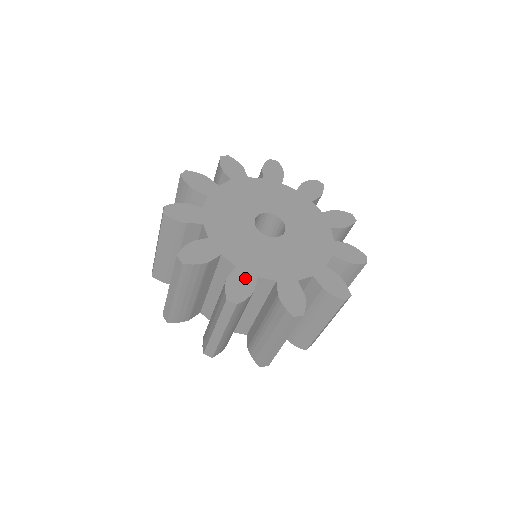
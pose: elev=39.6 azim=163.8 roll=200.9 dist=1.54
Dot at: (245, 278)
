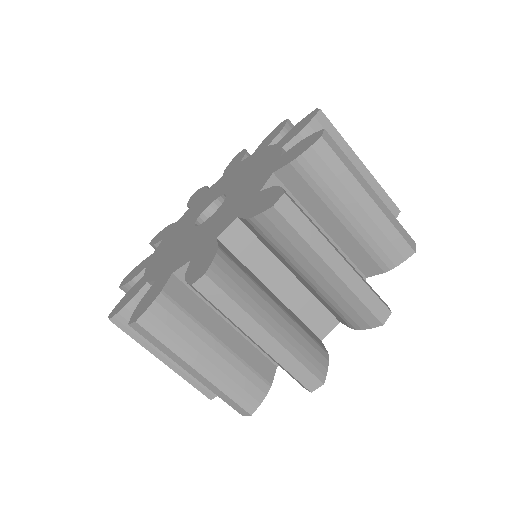
Dot at: (158, 286)
